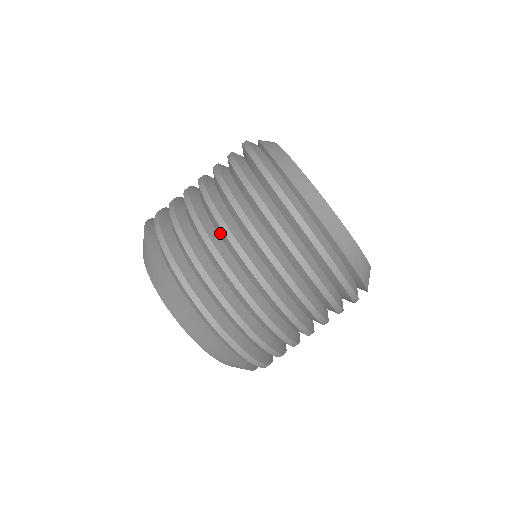
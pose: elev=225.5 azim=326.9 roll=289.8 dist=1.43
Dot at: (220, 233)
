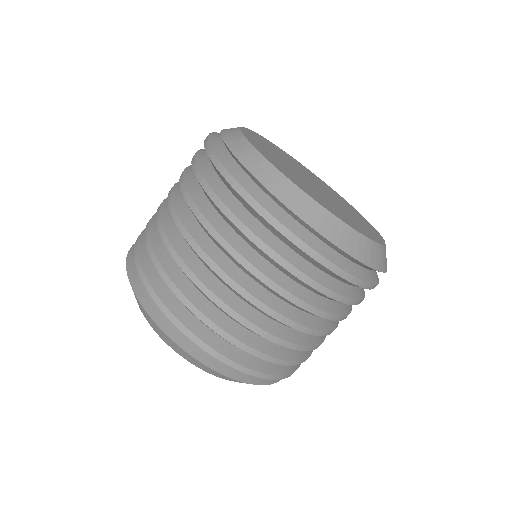
Dot at: (207, 267)
